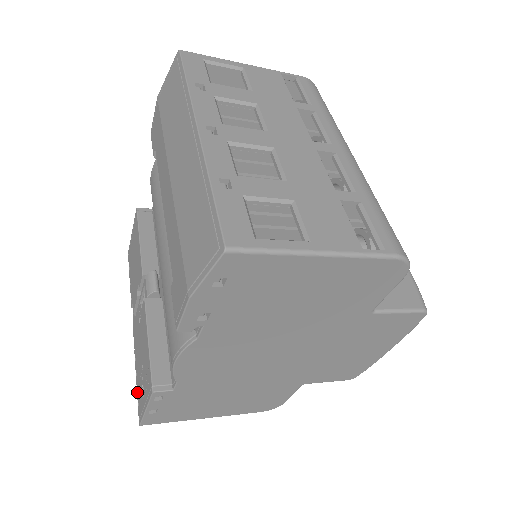
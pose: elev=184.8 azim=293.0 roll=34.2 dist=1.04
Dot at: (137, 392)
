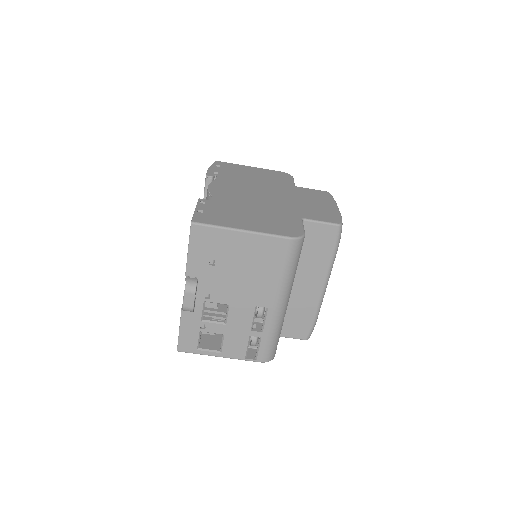
Dot at: (188, 244)
